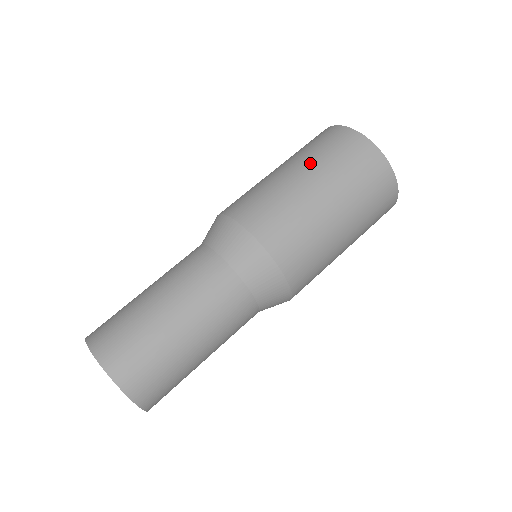
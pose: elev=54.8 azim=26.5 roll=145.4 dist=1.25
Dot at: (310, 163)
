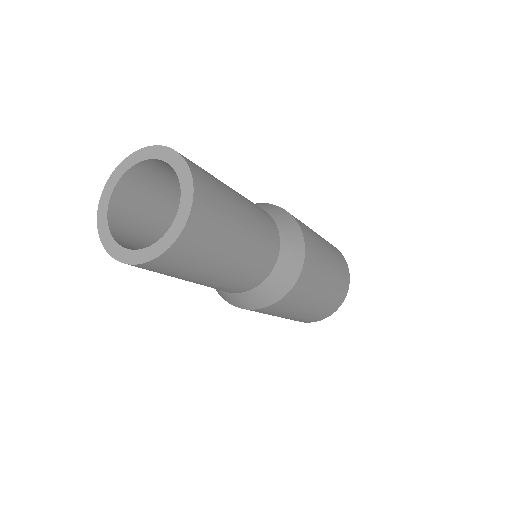
Dot at: occluded
